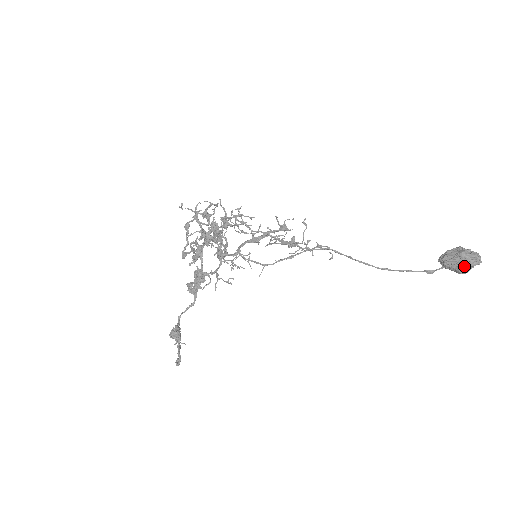
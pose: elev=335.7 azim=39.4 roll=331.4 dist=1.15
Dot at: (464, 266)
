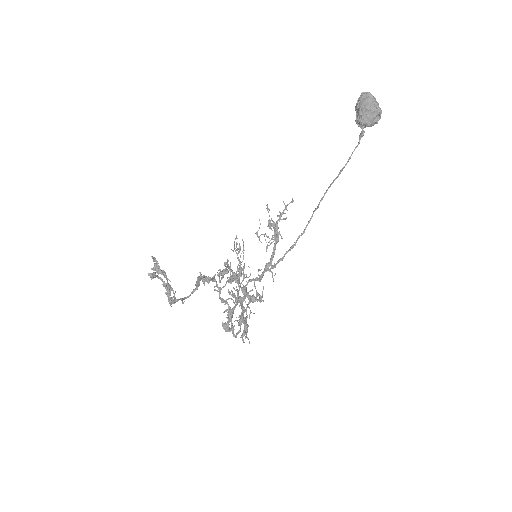
Dot at: (360, 103)
